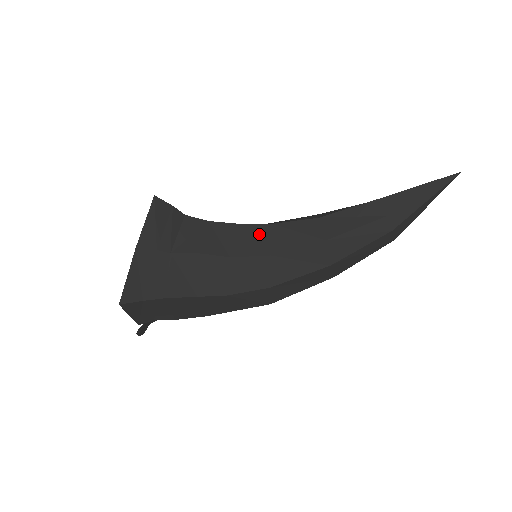
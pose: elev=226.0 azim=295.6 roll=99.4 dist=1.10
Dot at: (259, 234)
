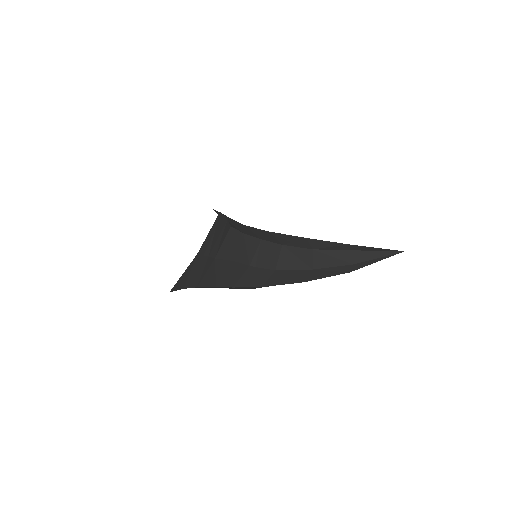
Dot at: (272, 251)
